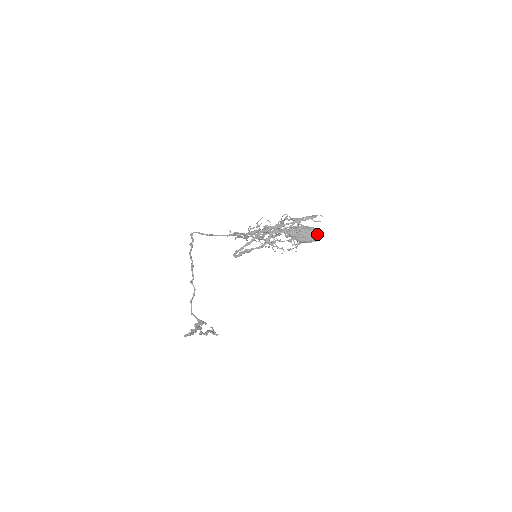
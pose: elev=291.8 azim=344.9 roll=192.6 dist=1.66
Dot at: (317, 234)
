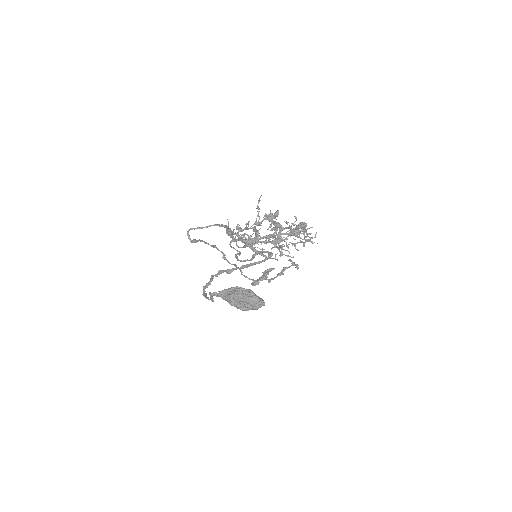
Dot at: (255, 303)
